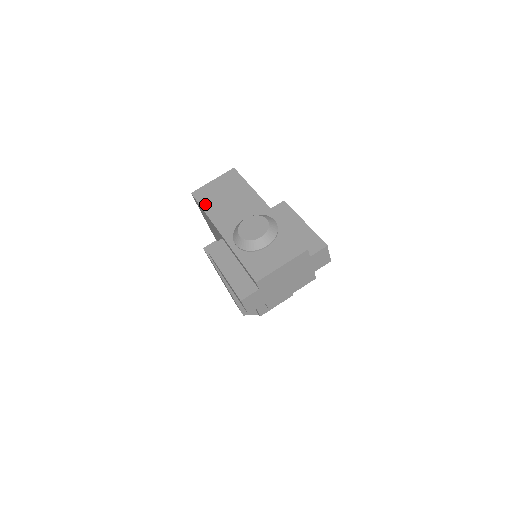
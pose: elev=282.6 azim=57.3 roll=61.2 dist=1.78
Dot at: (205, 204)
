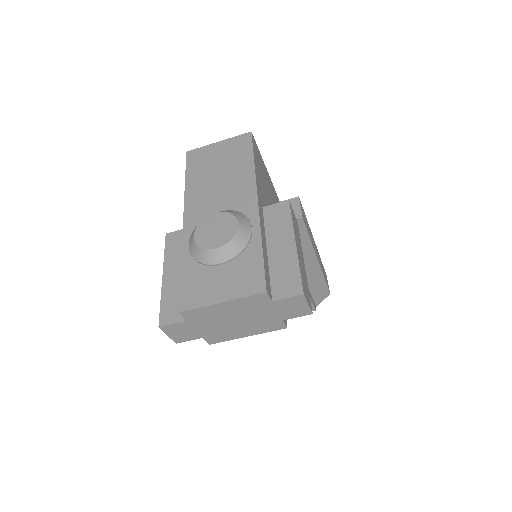
Dot at: (191, 172)
